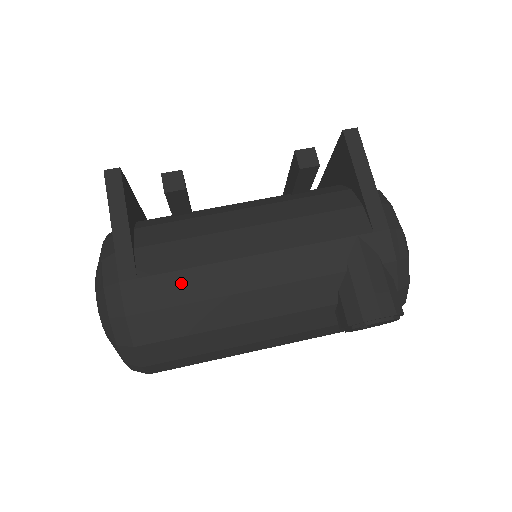
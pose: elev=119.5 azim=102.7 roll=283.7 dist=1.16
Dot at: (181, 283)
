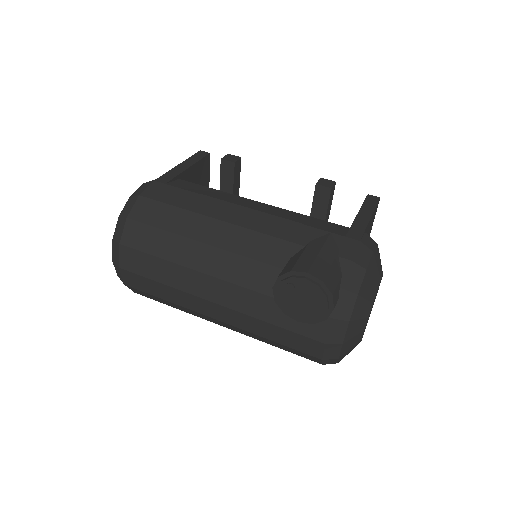
Dot at: (187, 197)
